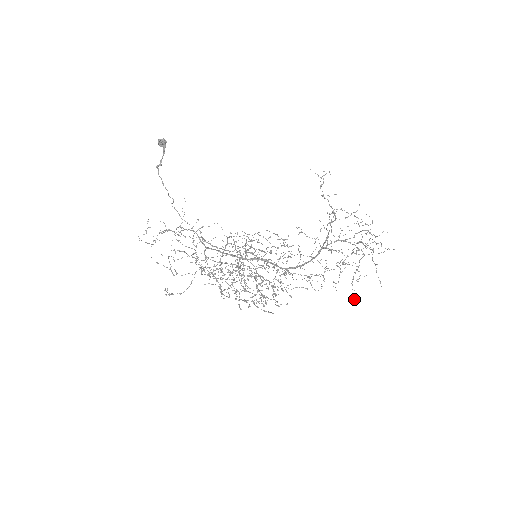
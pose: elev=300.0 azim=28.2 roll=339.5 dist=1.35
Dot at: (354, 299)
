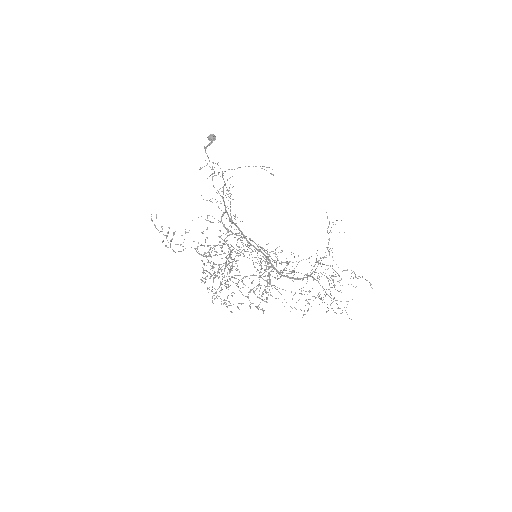
Dot at: (342, 312)
